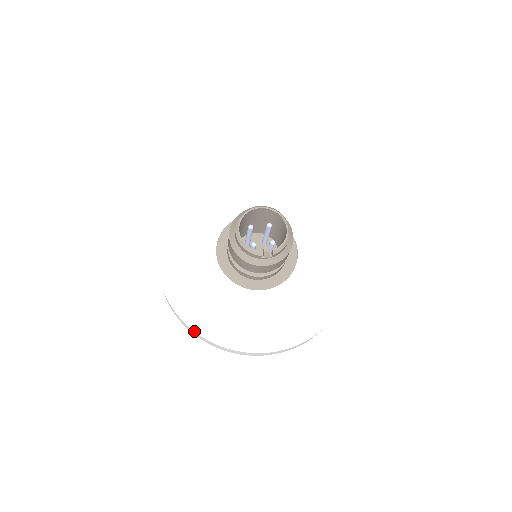
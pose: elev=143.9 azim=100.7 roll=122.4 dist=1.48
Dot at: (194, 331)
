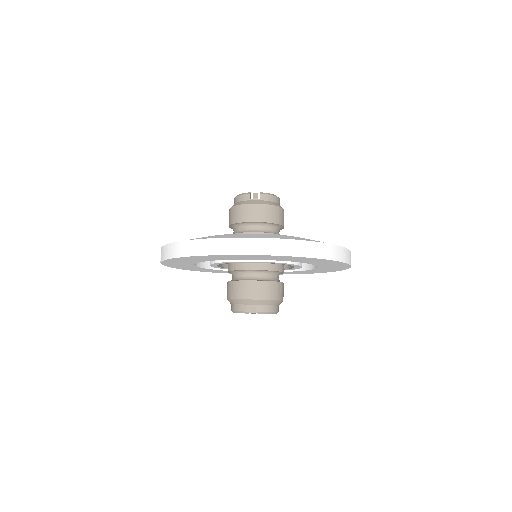
Dot at: (174, 242)
